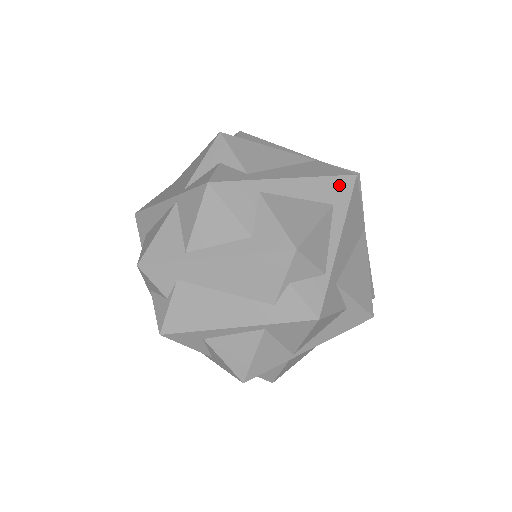
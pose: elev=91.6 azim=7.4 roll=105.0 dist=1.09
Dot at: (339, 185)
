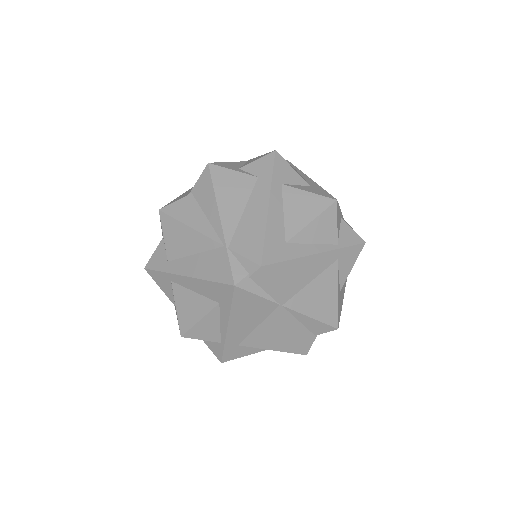
Dot at: (221, 290)
